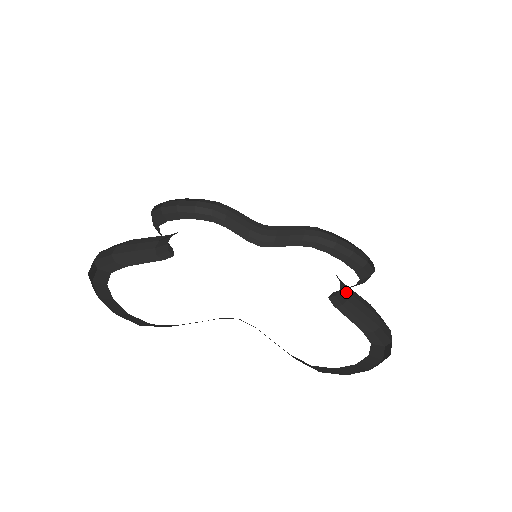
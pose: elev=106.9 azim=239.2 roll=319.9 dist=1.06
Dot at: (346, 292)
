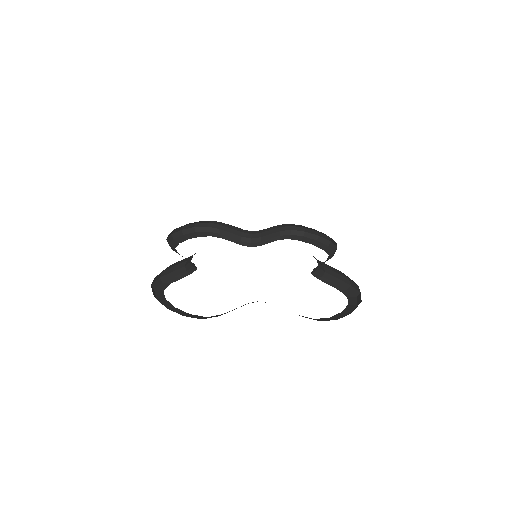
Dot at: (323, 267)
